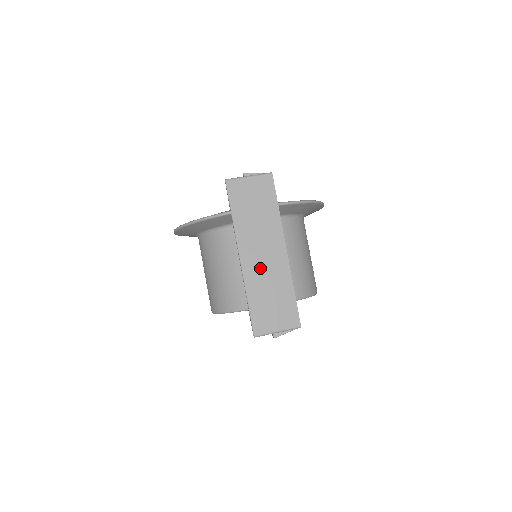
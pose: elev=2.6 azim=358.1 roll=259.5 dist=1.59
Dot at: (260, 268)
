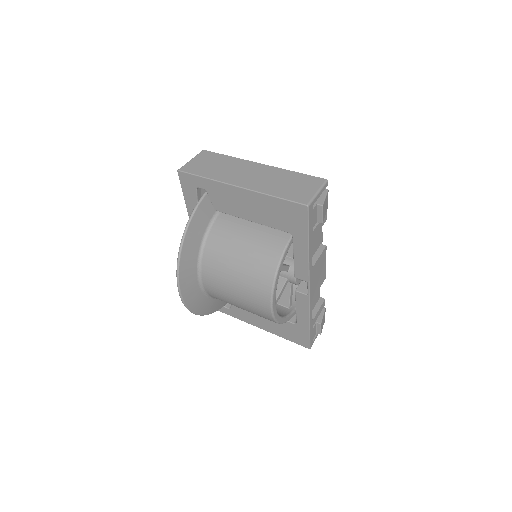
Dot at: (258, 180)
